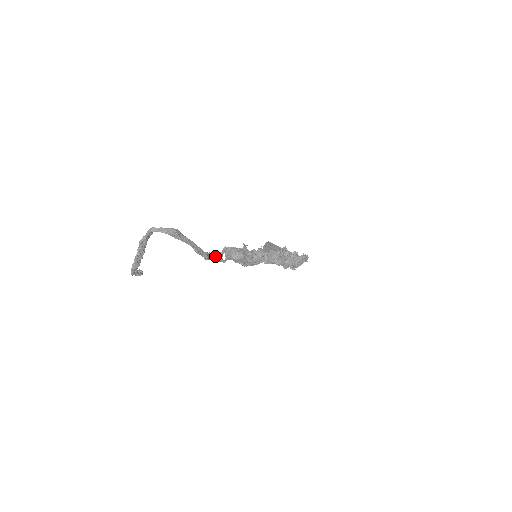
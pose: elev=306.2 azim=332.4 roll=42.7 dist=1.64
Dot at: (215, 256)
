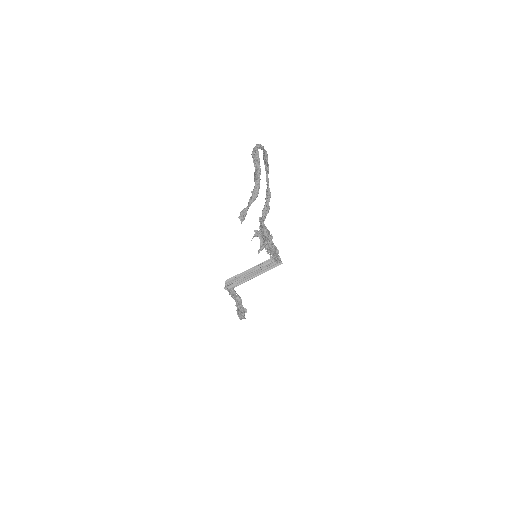
Dot at: (263, 220)
